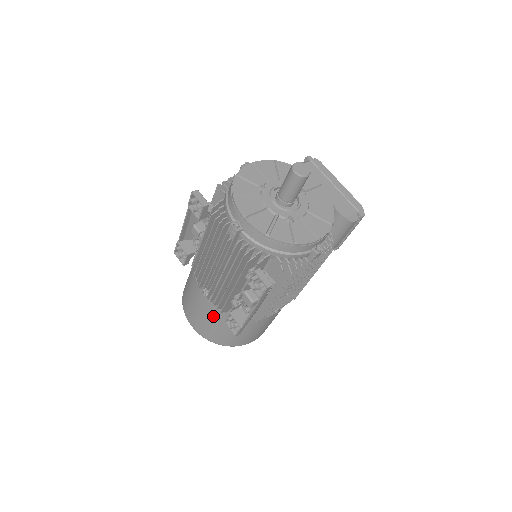
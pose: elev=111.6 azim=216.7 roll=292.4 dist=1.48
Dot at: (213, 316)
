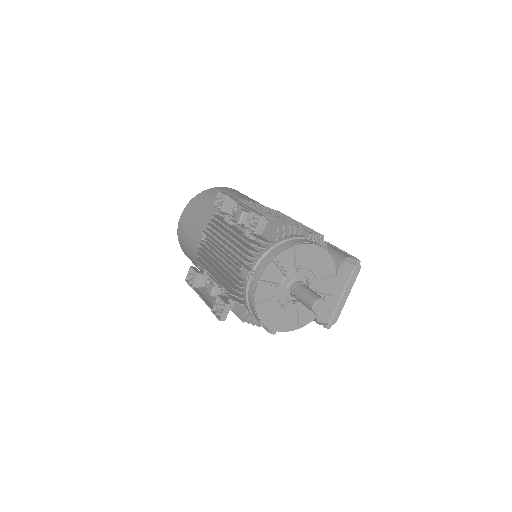
Dot at: (192, 247)
